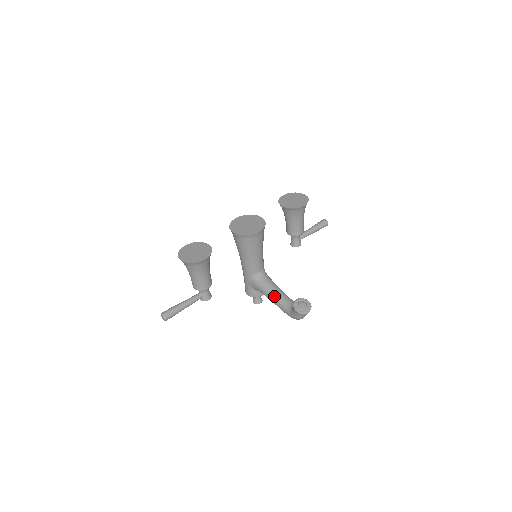
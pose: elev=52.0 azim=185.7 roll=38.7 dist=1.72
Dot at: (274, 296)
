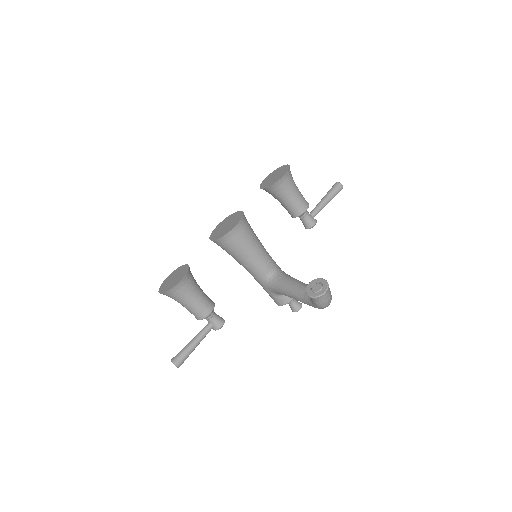
Dot at: (292, 292)
